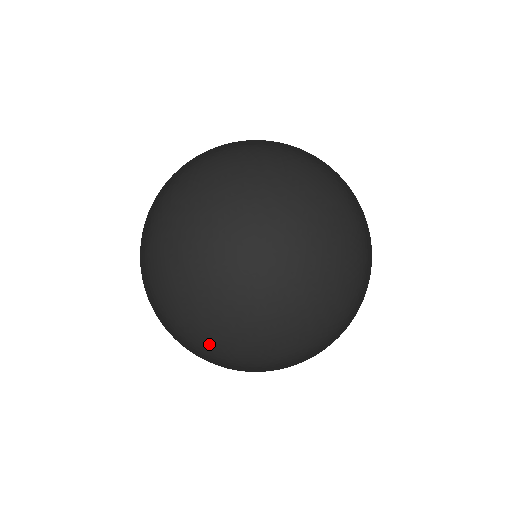
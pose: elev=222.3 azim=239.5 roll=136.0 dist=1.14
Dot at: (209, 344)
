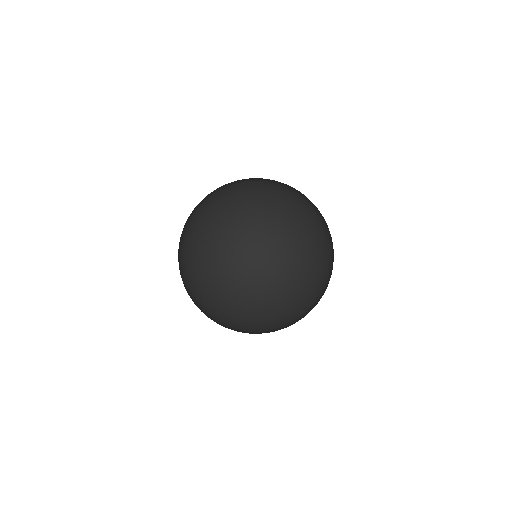
Dot at: occluded
